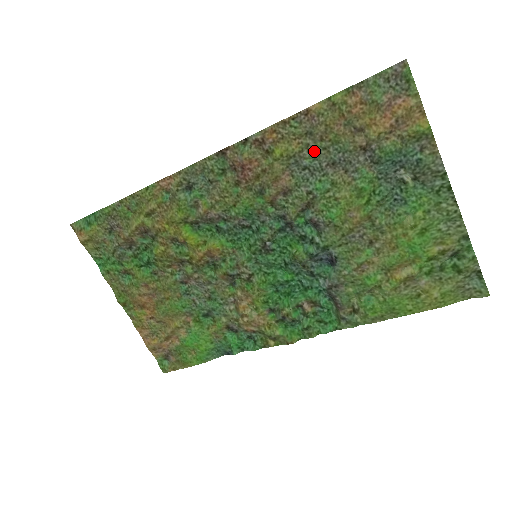
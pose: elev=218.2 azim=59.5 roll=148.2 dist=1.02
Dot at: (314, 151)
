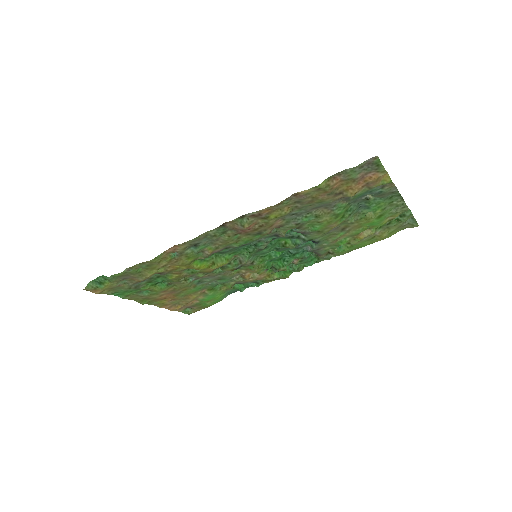
Dot at: (302, 208)
